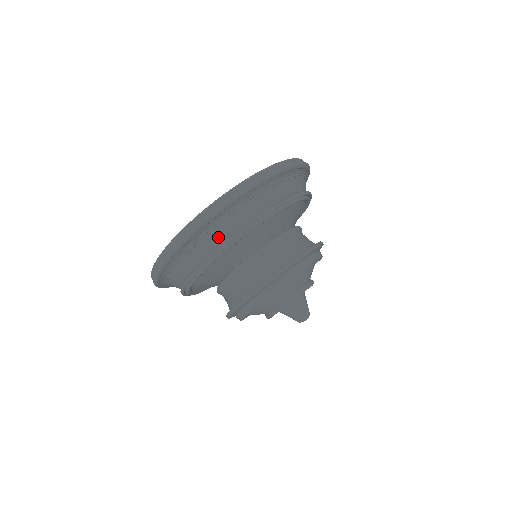
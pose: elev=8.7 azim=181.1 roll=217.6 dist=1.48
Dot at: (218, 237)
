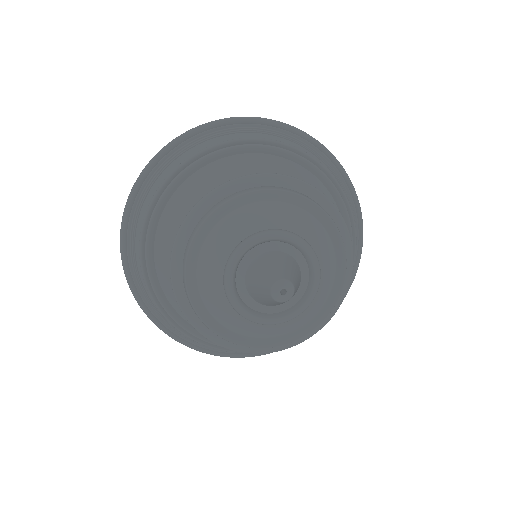
Dot at: occluded
